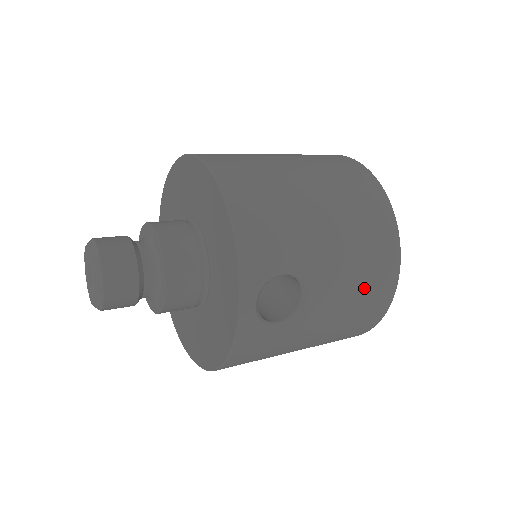
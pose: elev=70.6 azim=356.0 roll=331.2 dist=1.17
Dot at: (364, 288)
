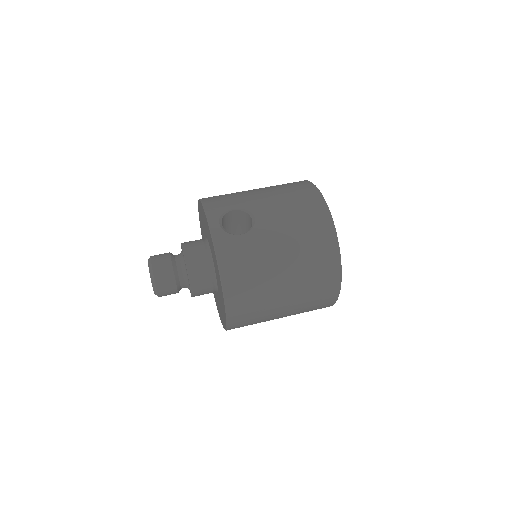
Dot at: (298, 210)
